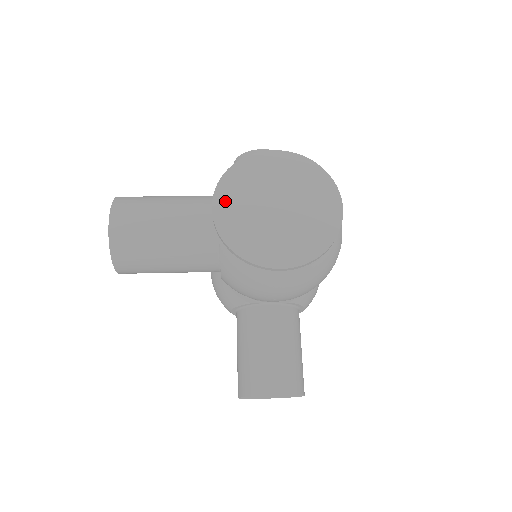
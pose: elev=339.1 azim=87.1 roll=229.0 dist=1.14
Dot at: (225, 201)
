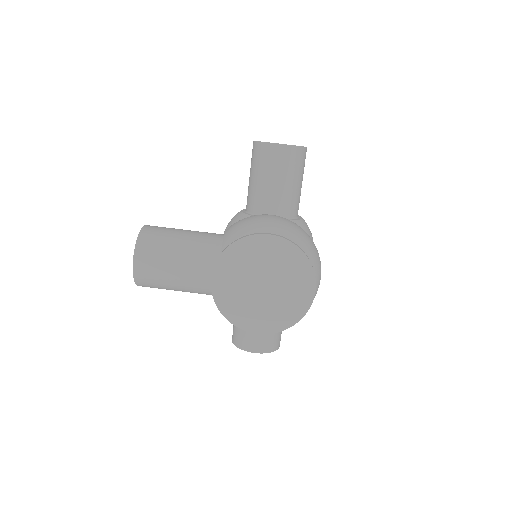
Dot at: (222, 275)
